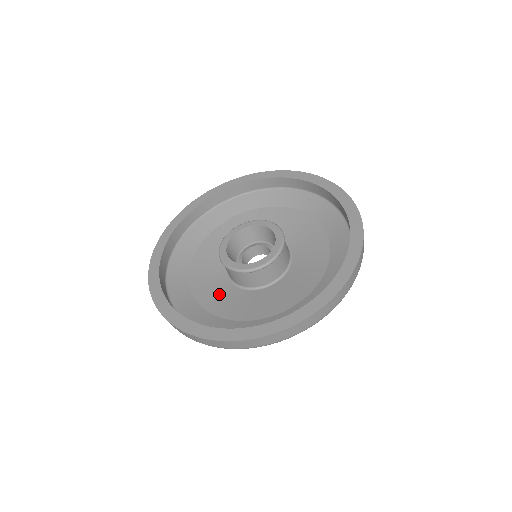
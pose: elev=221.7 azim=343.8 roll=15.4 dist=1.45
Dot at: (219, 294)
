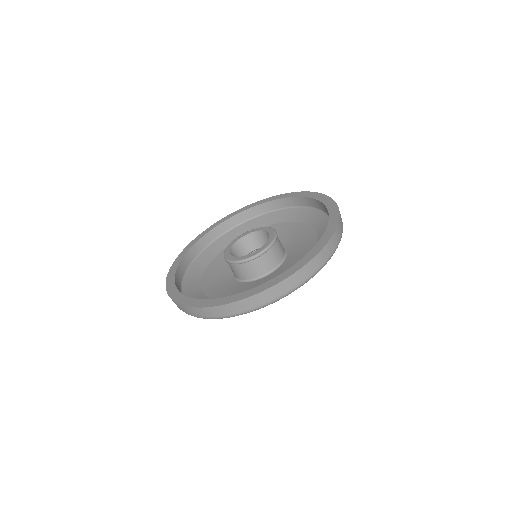
Dot at: (254, 287)
